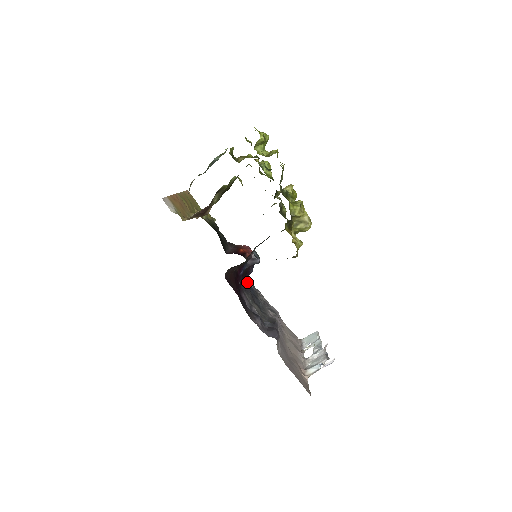
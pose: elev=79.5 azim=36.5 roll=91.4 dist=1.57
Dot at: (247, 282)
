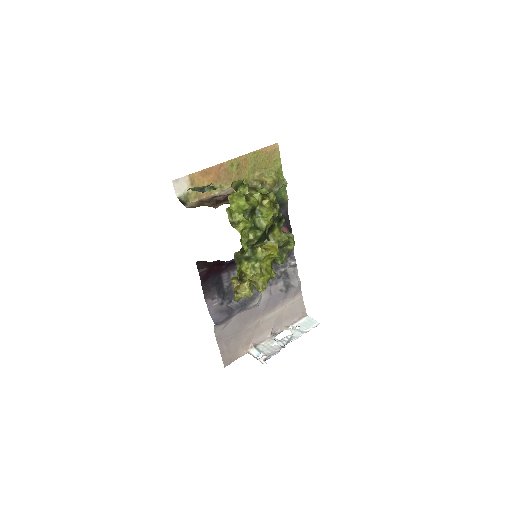
Dot at: occluded
